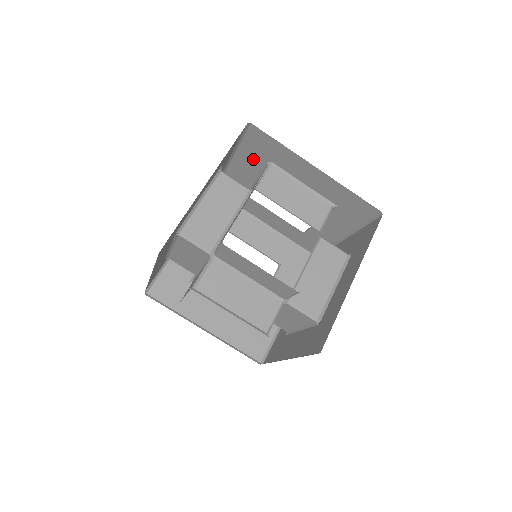
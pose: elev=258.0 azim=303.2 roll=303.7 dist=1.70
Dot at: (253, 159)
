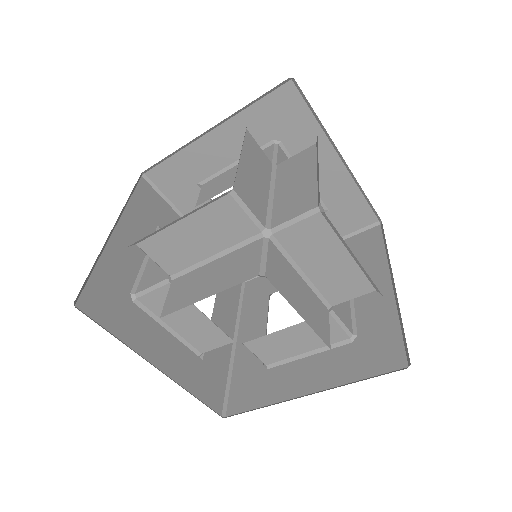
Dot at: occluded
